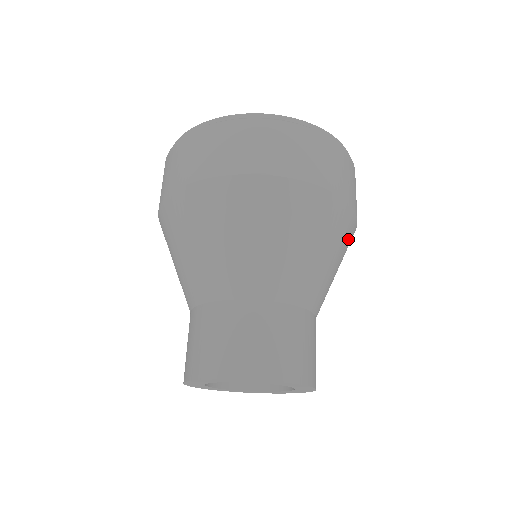
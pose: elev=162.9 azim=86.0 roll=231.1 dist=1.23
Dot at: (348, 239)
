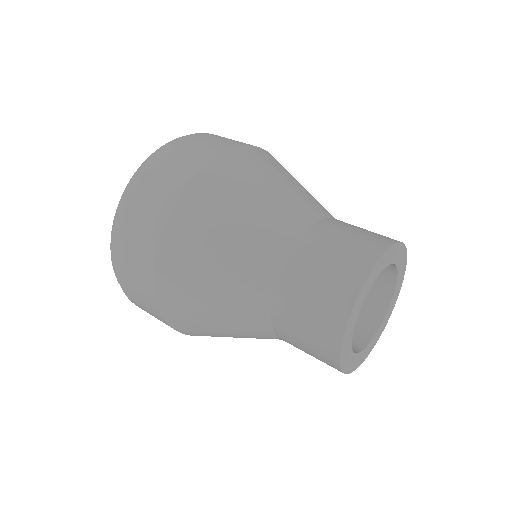
Dot at: occluded
